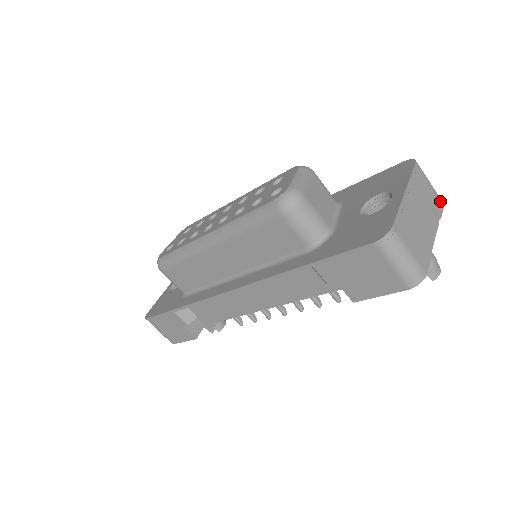
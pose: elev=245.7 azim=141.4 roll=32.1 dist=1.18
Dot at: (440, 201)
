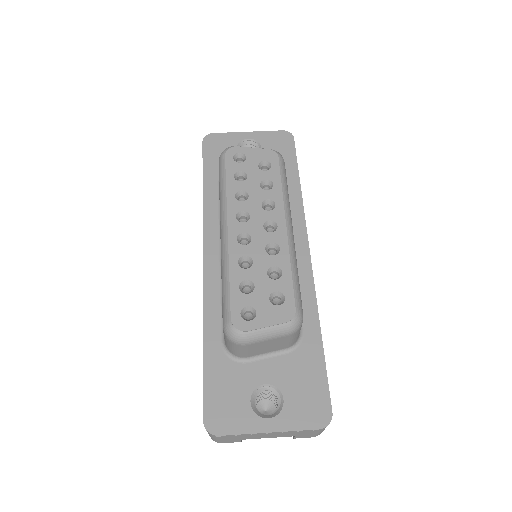
Dot at: (313, 436)
